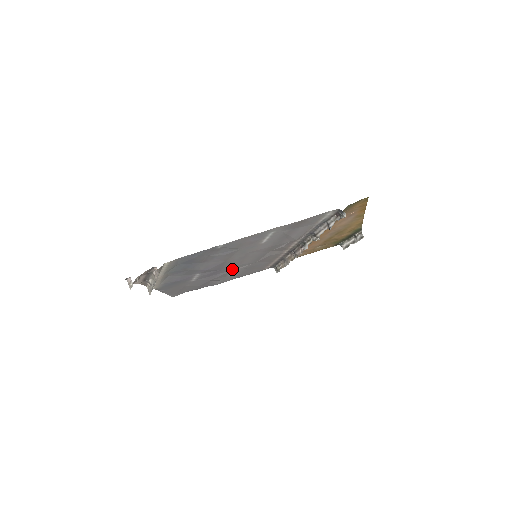
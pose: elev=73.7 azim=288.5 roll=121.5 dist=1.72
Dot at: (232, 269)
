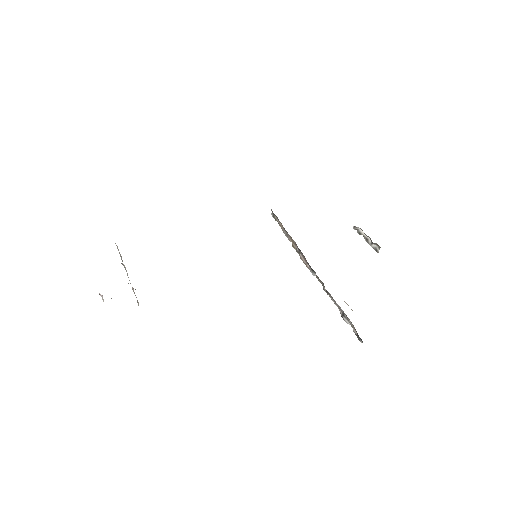
Dot at: occluded
